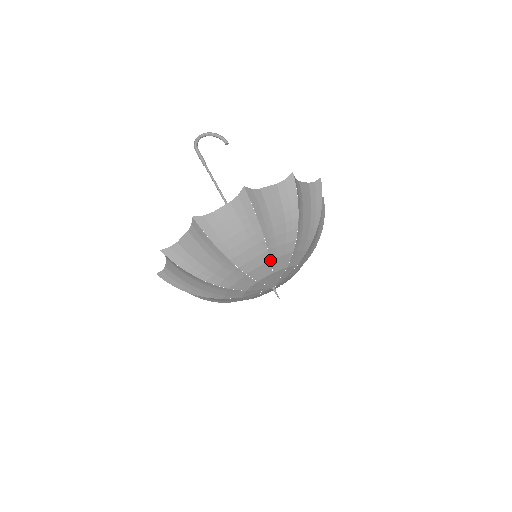
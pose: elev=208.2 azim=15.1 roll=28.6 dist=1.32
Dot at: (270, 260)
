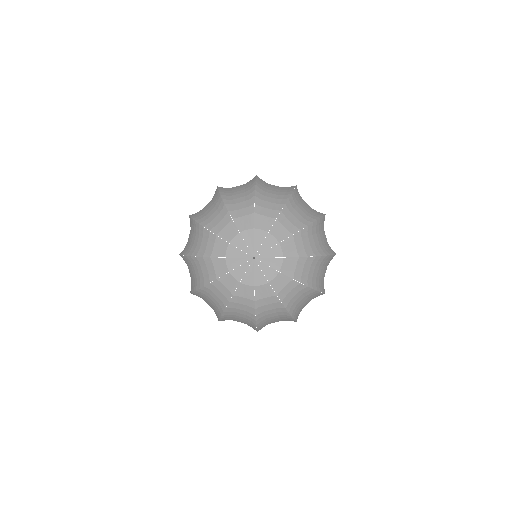
Dot at: (276, 219)
